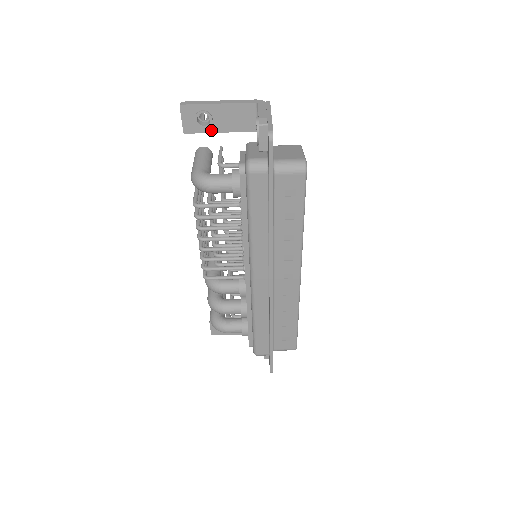
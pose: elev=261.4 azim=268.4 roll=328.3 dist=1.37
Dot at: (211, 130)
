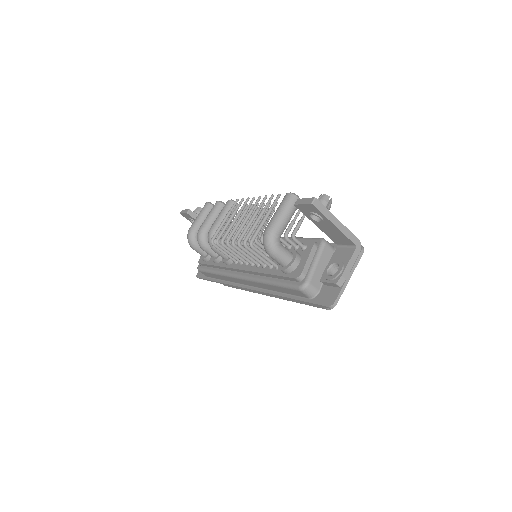
Dot at: (313, 220)
